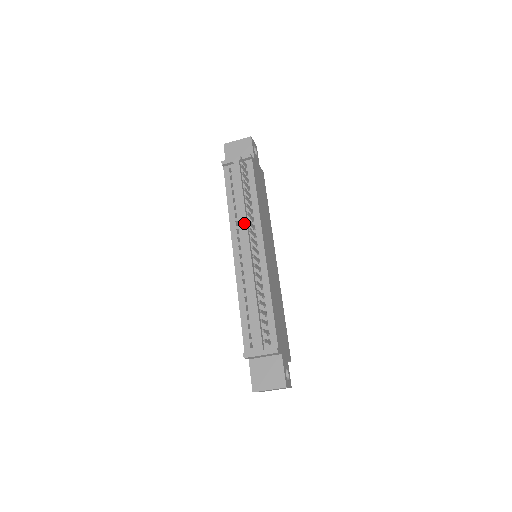
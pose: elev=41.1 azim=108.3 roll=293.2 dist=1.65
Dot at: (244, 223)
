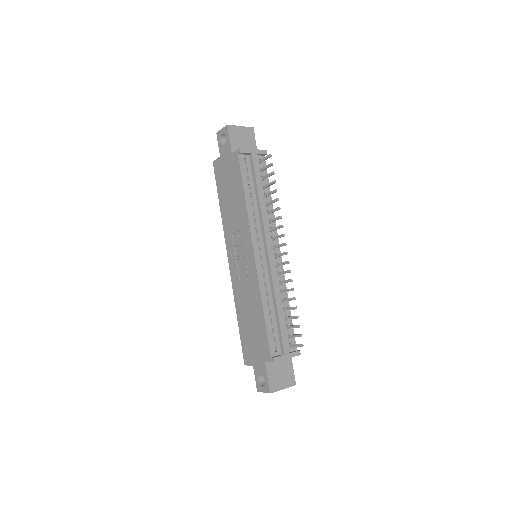
Dot at: (266, 224)
